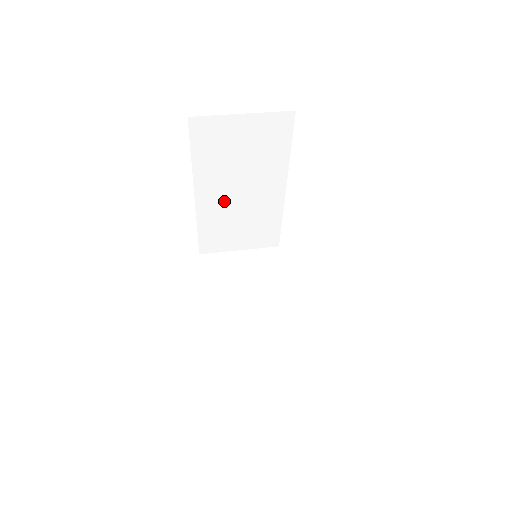
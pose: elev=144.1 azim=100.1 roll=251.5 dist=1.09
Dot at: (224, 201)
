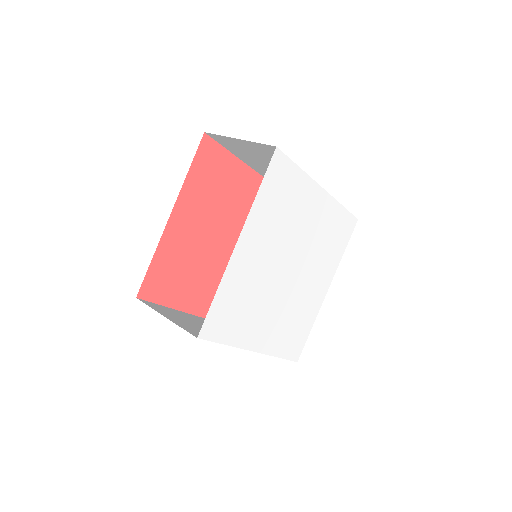
Dot at: occluded
